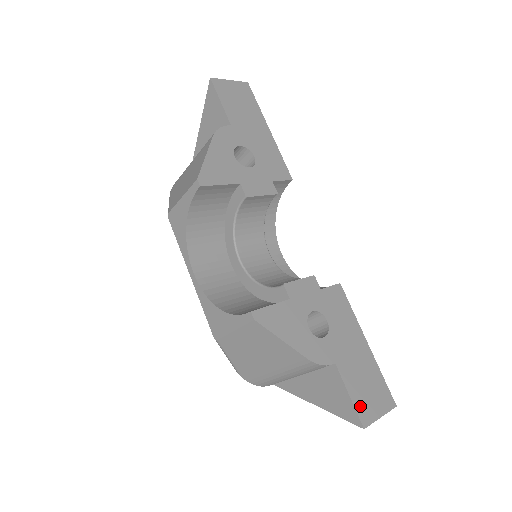
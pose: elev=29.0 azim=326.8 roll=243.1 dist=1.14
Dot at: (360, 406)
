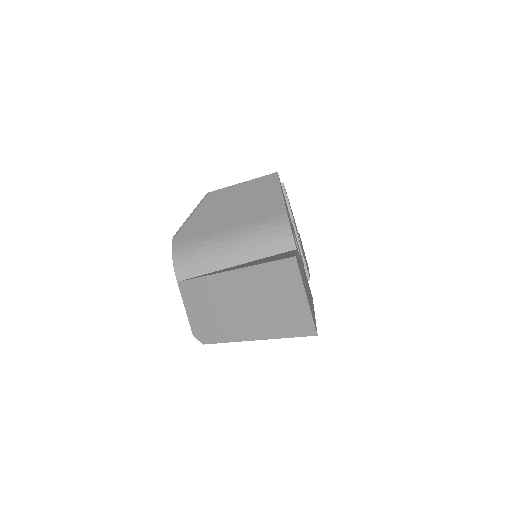
Dot at: occluded
